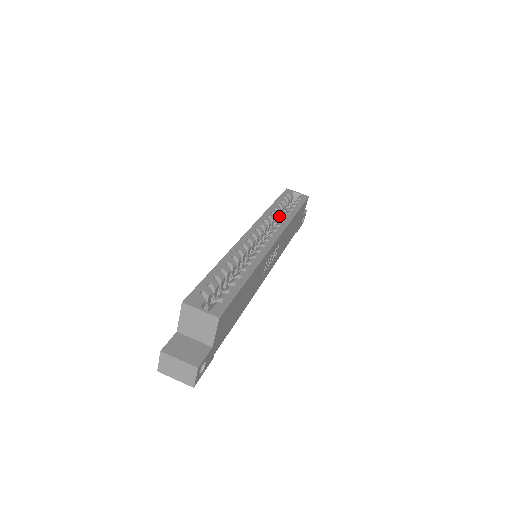
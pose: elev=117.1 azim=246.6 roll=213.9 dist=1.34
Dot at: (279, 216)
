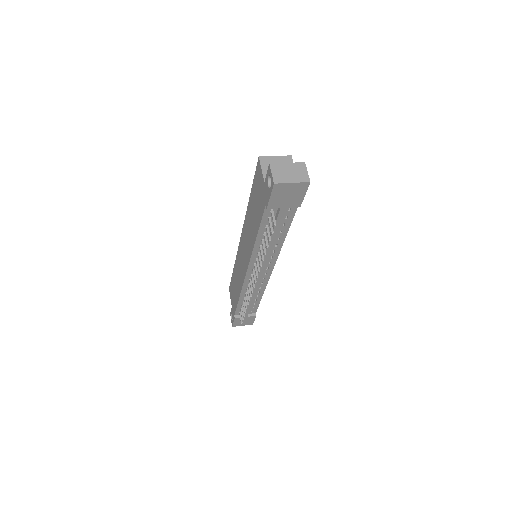
Dot at: occluded
